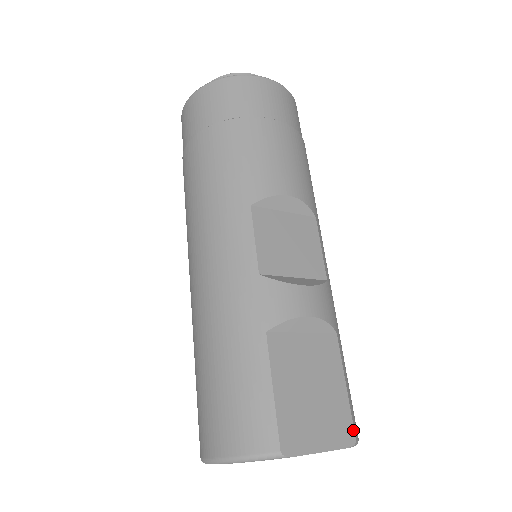
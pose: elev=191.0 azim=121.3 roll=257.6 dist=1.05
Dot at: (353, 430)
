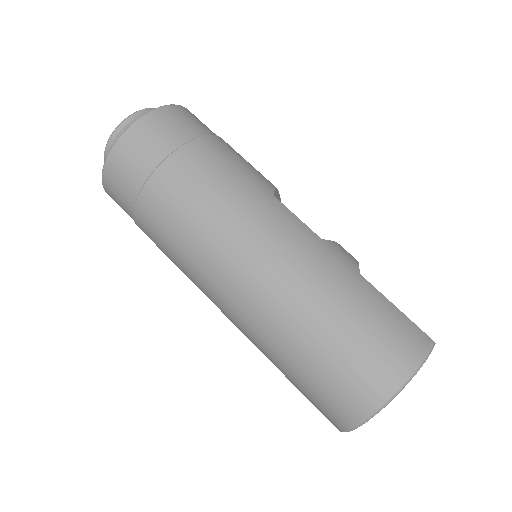
Dot at: occluded
